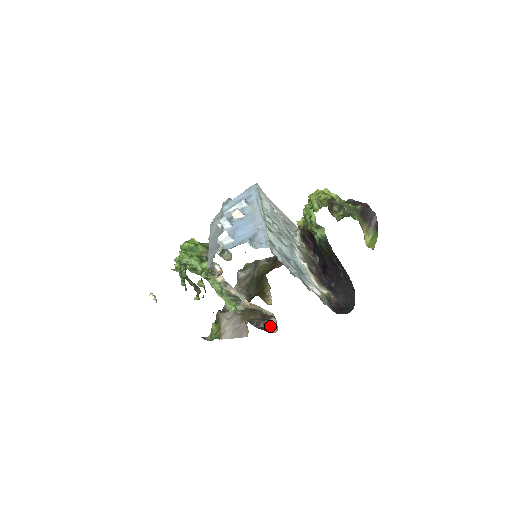
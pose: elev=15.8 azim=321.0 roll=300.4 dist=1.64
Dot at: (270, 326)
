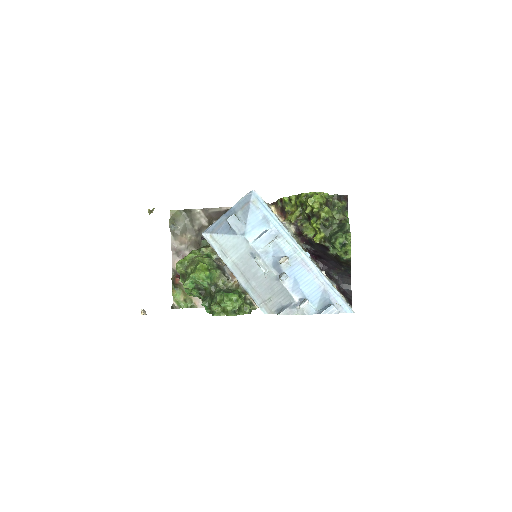
Dot at: occluded
